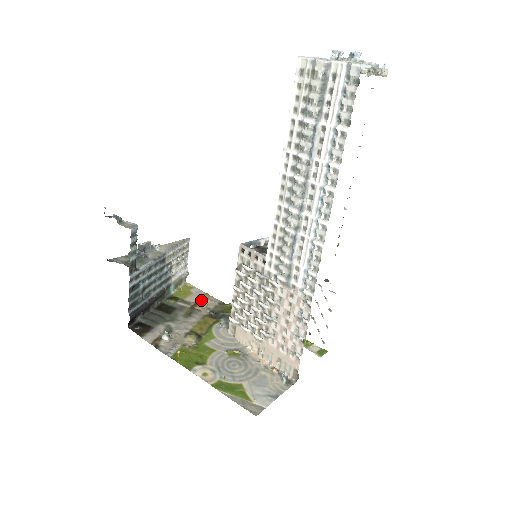
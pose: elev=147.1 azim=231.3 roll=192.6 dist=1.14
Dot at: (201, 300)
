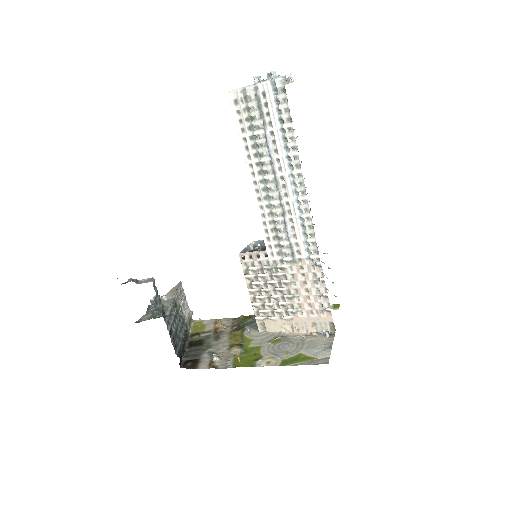
Dot at: (218, 324)
